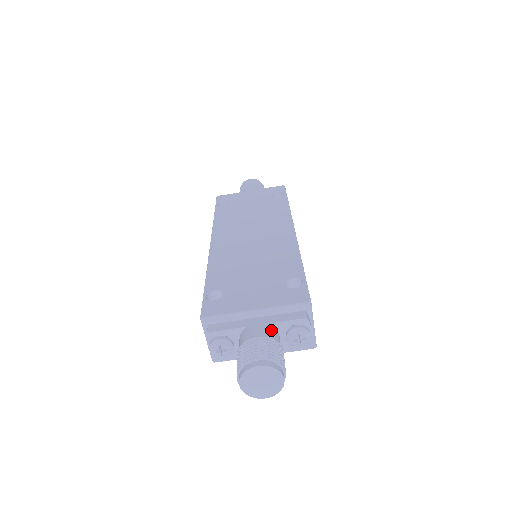
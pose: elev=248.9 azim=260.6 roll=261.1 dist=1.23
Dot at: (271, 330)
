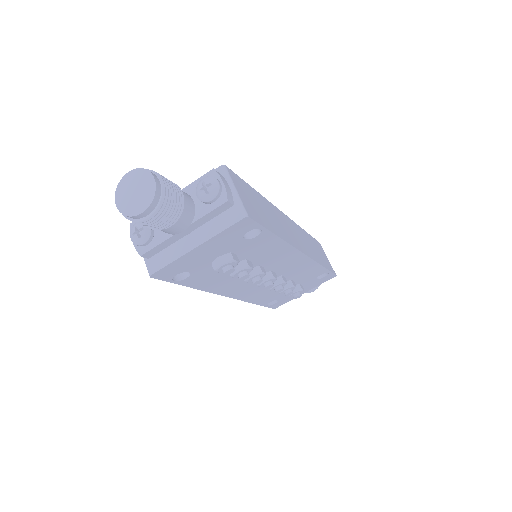
Dot at: occluded
